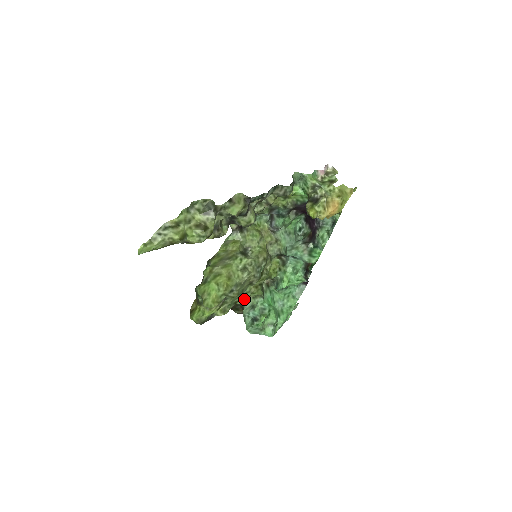
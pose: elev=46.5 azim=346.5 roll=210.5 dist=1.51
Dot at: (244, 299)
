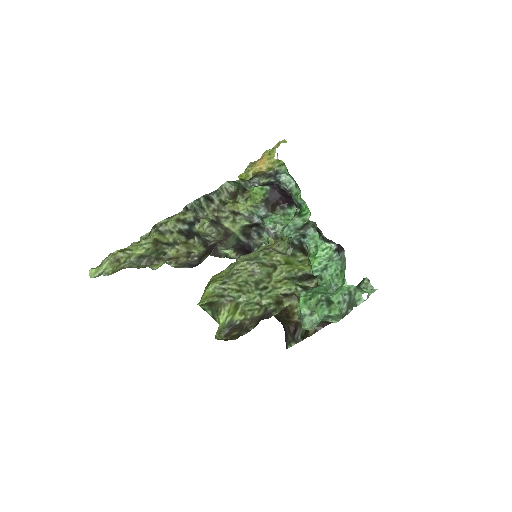
Dot at: (270, 297)
